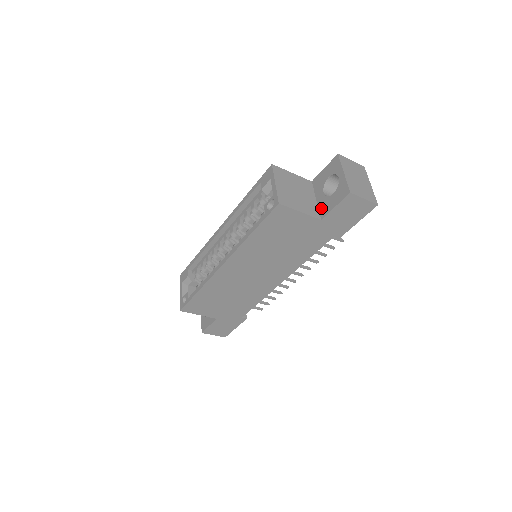
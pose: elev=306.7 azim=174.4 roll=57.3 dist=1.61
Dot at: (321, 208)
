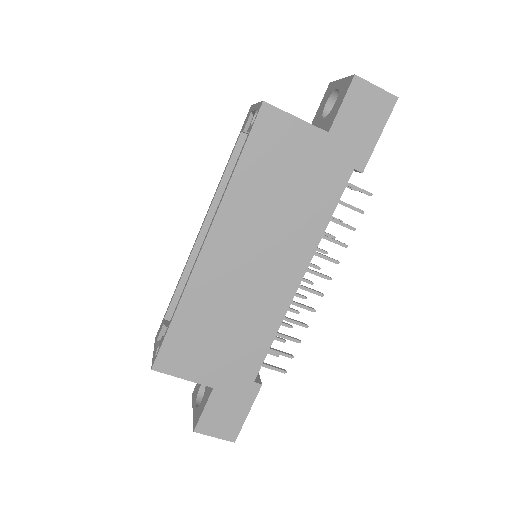
Dot at: (325, 127)
